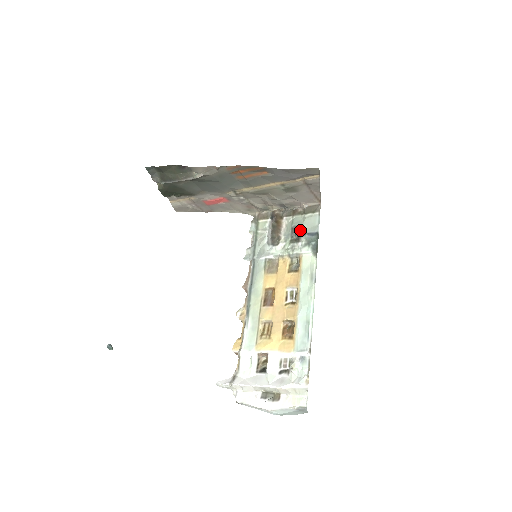
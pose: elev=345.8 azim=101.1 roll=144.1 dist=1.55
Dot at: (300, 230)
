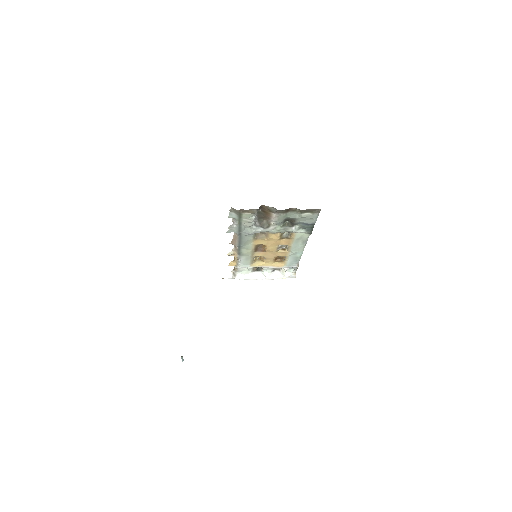
Dot at: (295, 222)
